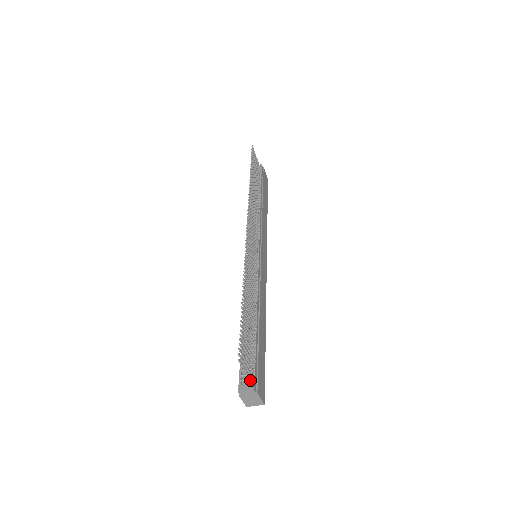
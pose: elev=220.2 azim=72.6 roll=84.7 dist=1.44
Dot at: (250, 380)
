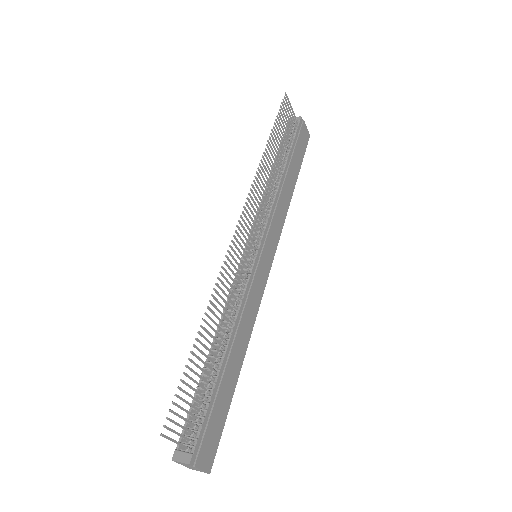
Dot at: (187, 449)
